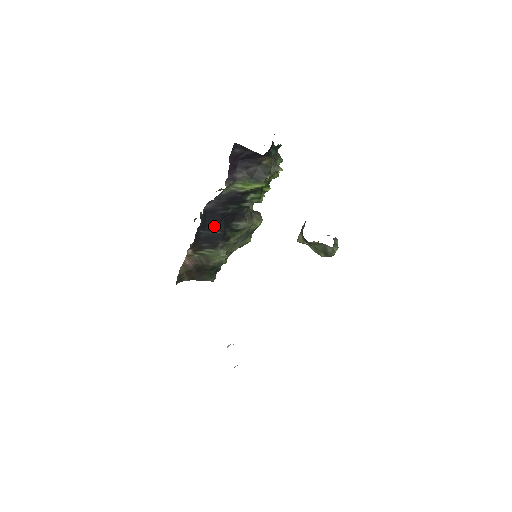
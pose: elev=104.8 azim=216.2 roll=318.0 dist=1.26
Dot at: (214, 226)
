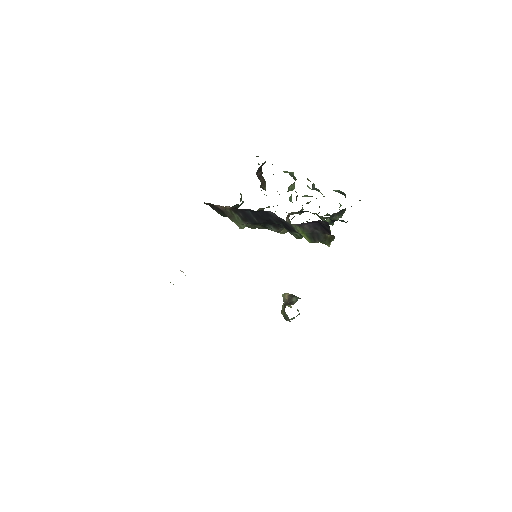
Dot at: (259, 217)
